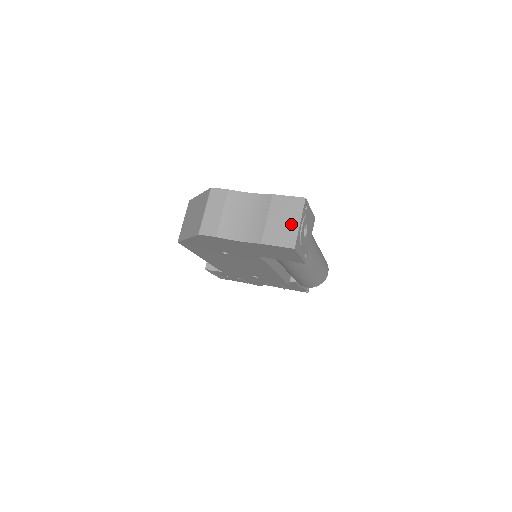
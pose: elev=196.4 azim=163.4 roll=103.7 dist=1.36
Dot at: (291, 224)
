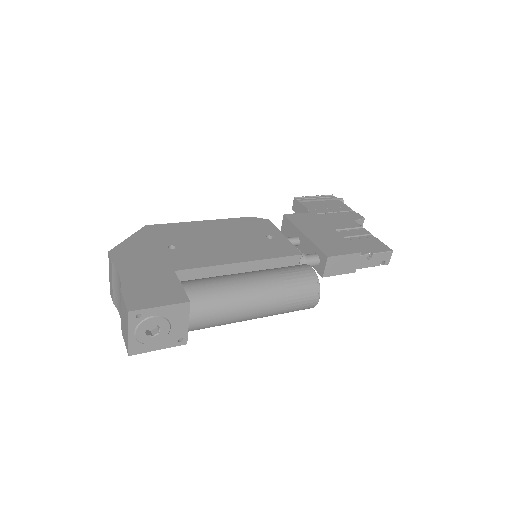
Dot at: (126, 330)
